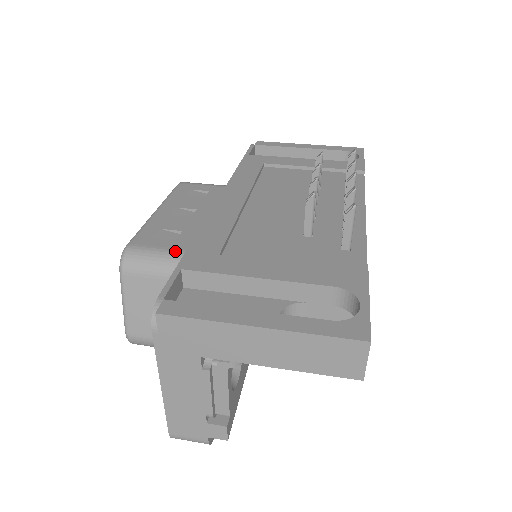
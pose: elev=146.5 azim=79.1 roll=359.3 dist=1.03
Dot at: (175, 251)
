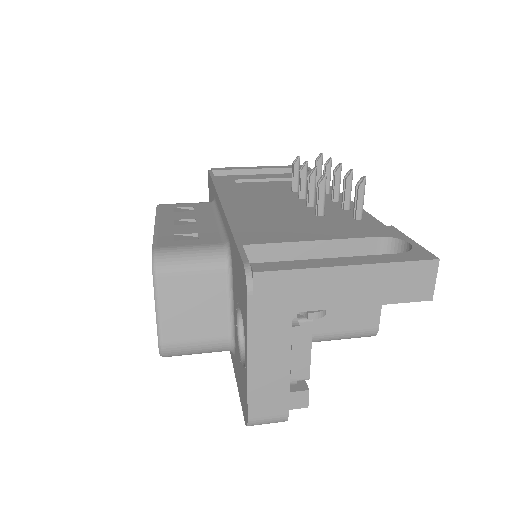
Dot at: (206, 246)
